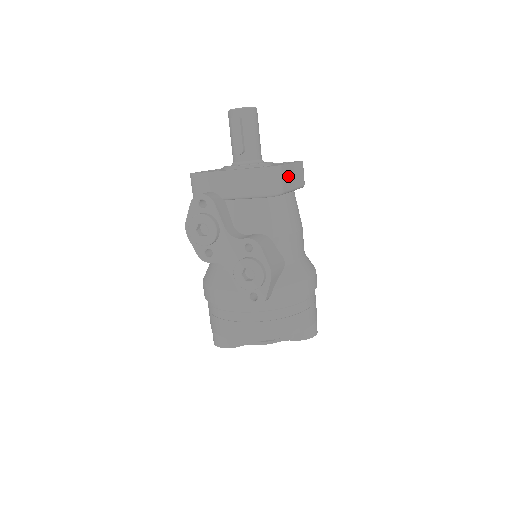
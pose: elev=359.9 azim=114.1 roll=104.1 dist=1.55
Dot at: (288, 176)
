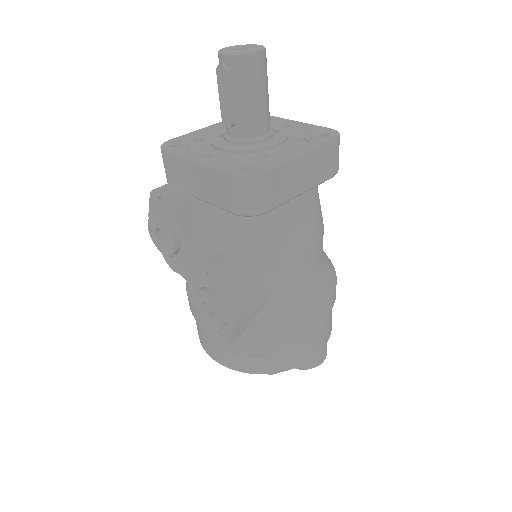
Dot at: (287, 180)
